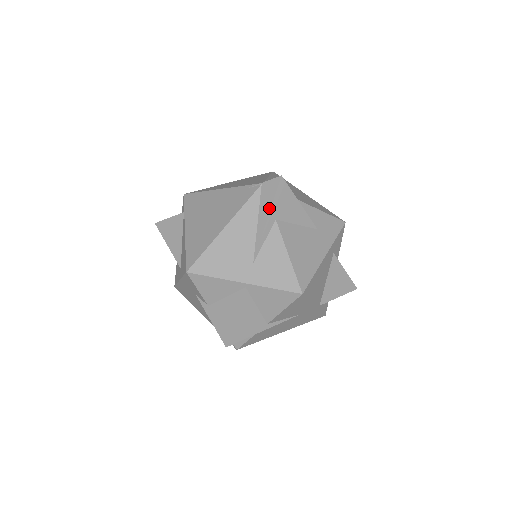
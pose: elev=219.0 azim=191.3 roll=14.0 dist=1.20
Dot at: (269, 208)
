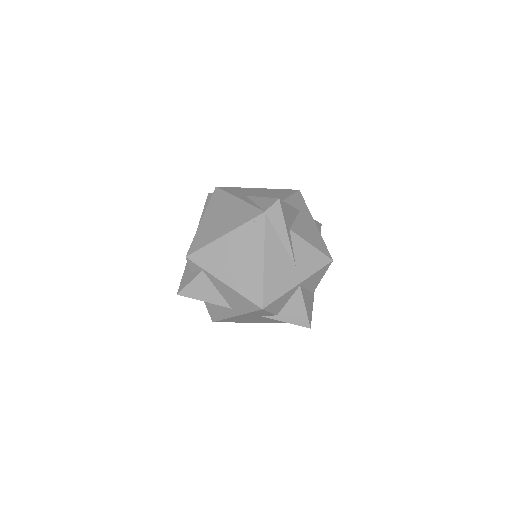
Dot at: (284, 226)
